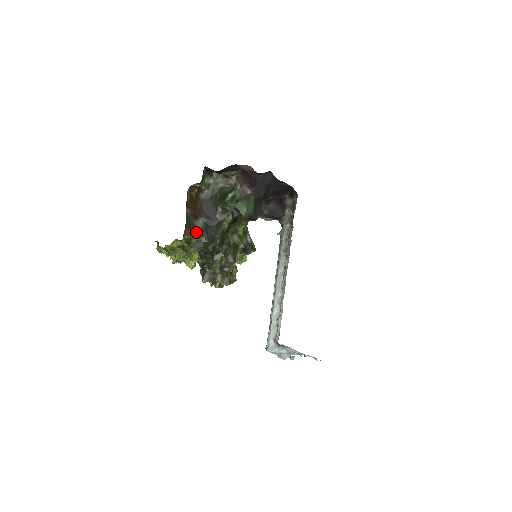
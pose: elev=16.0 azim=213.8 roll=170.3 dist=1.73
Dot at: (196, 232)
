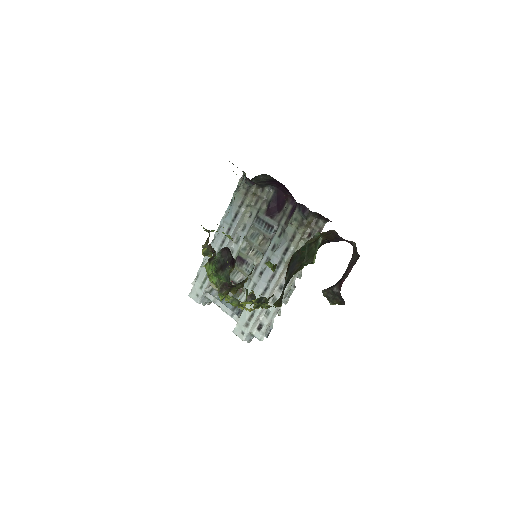
Dot at: (281, 294)
